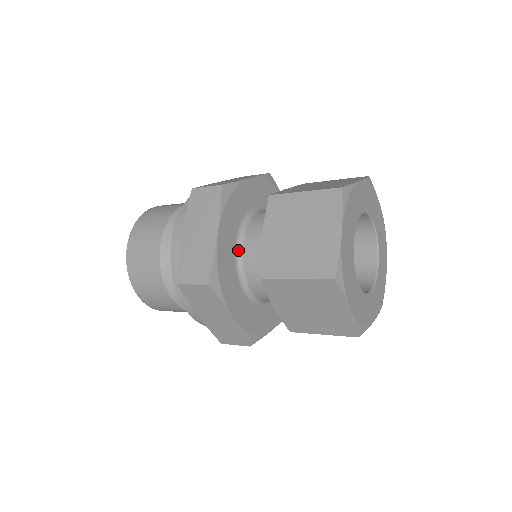
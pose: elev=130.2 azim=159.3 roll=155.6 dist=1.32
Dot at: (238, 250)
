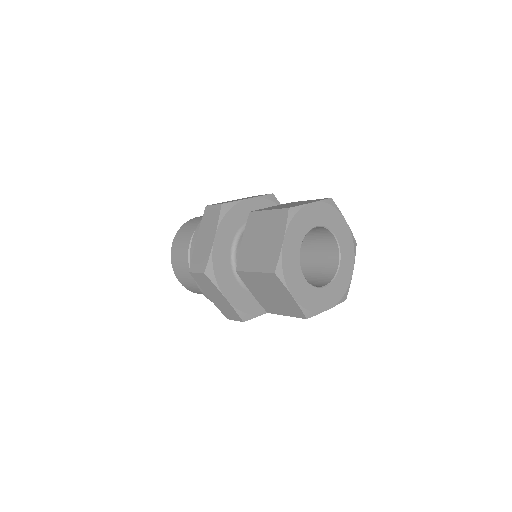
Dot at: (244, 285)
